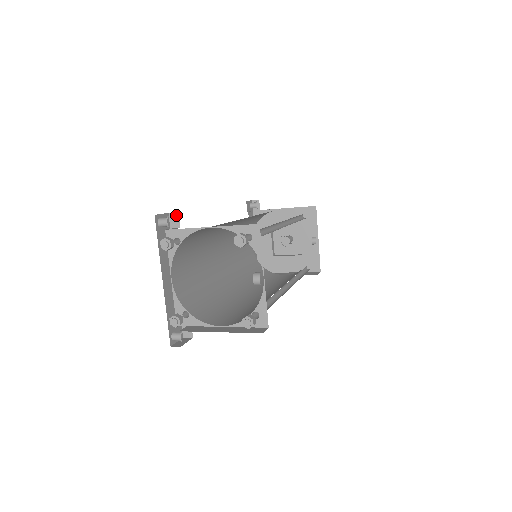
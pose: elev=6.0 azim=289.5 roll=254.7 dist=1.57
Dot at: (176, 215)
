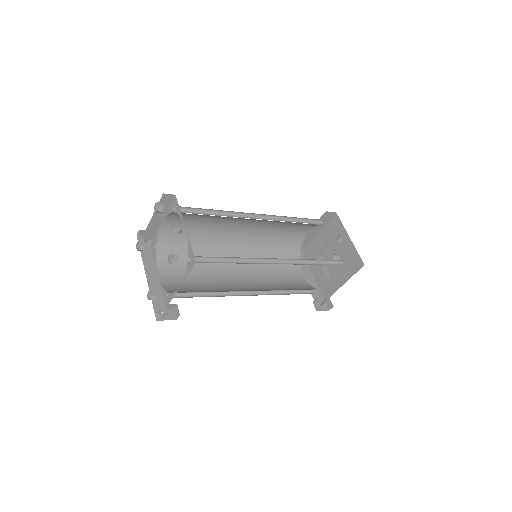
Dot at: occluded
